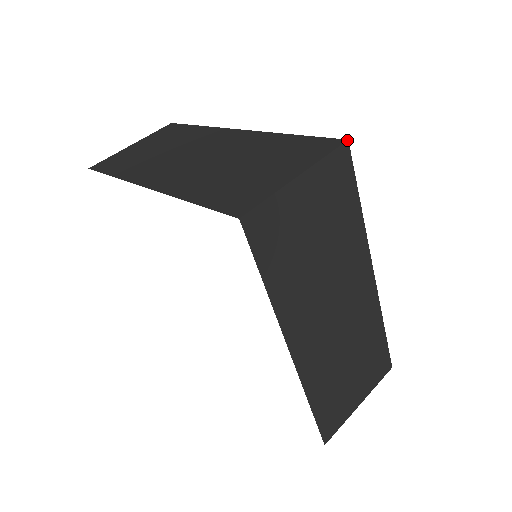
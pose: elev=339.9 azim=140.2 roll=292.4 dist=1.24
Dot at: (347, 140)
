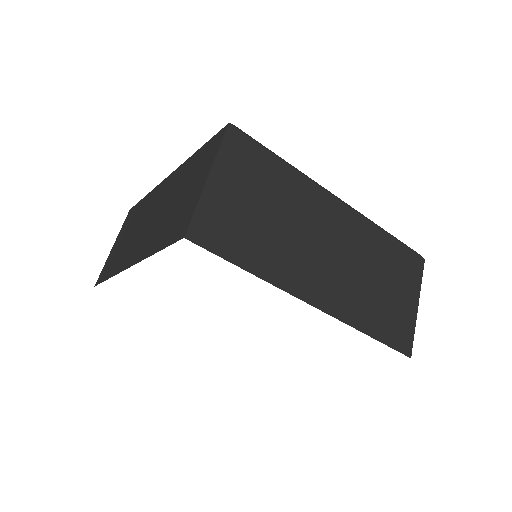
Dot at: (228, 124)
